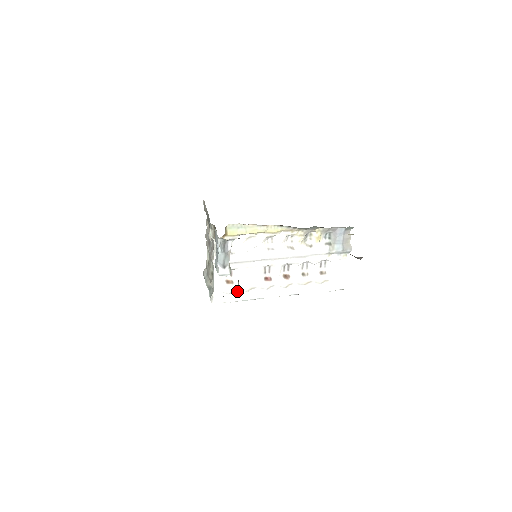
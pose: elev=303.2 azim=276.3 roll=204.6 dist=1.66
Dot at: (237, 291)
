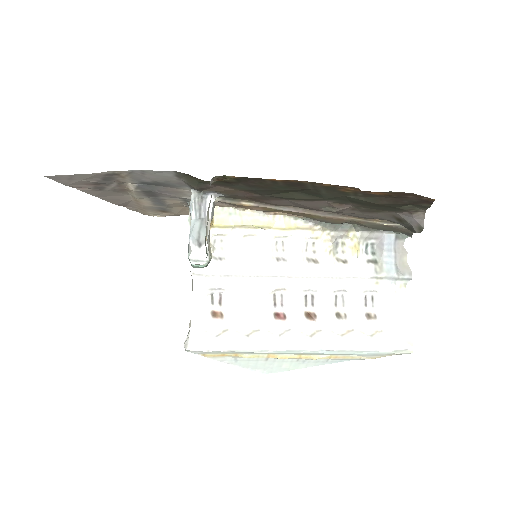
Dot at: (229, 333)
